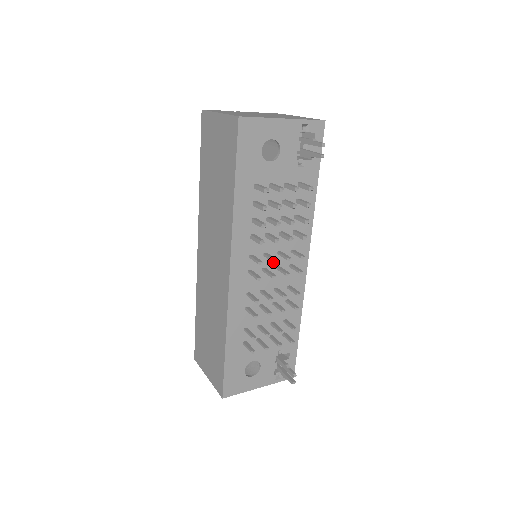
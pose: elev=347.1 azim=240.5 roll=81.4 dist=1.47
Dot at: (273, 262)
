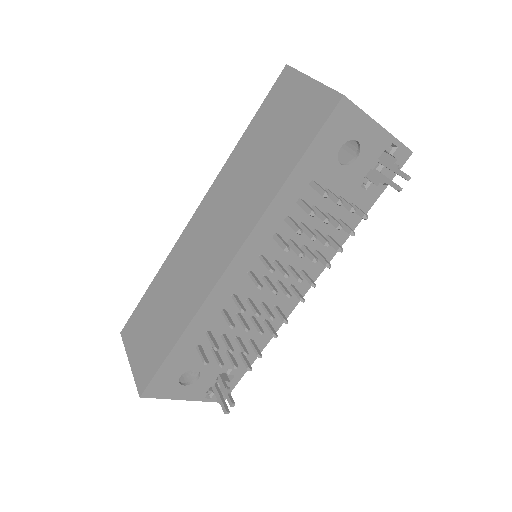
Dot at: (277, 274)
